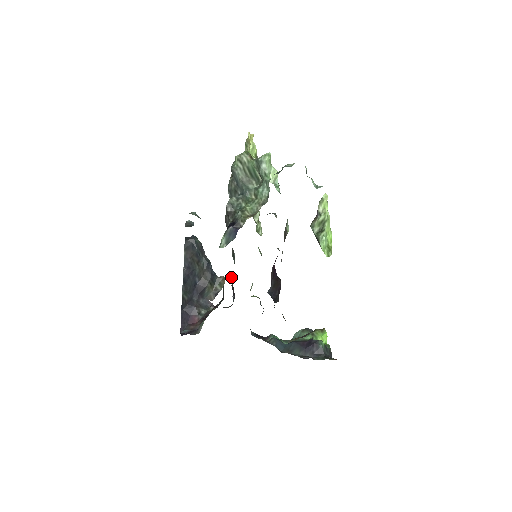
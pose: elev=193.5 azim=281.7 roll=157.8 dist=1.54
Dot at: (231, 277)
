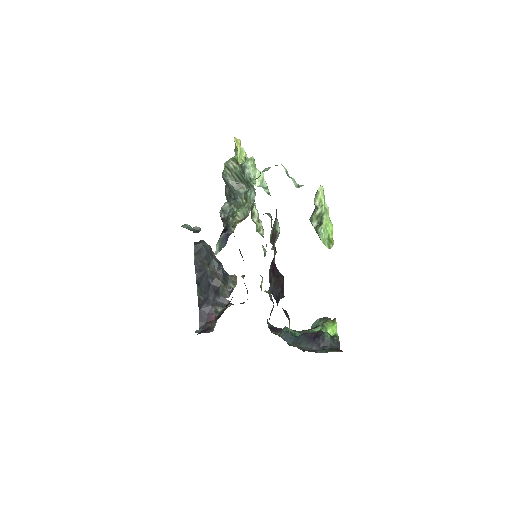
Dot at: (243, 275)
